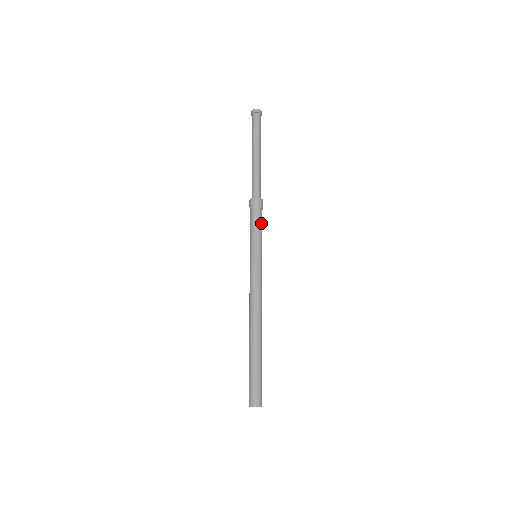
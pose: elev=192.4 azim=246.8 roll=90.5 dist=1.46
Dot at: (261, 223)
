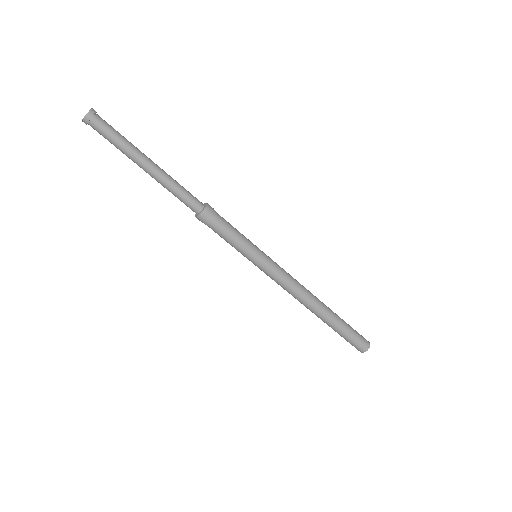
Dot at: (227, 232)
